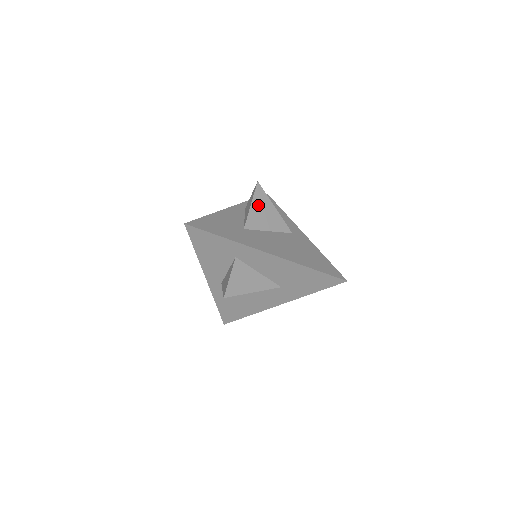
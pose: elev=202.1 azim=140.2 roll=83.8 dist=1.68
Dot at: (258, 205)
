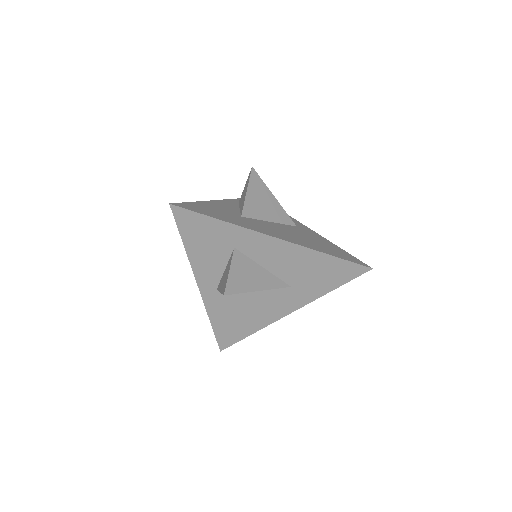
Dot at: (255, 192)
